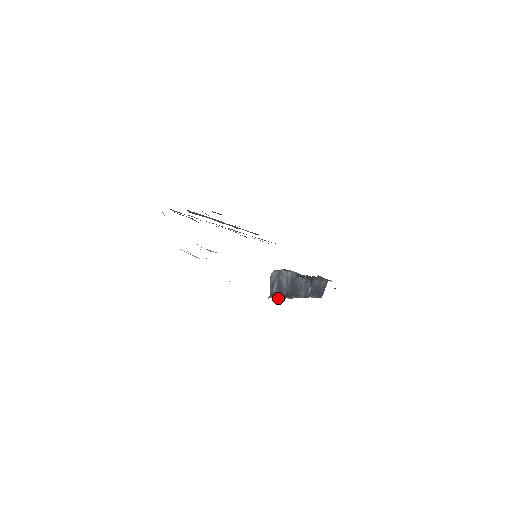
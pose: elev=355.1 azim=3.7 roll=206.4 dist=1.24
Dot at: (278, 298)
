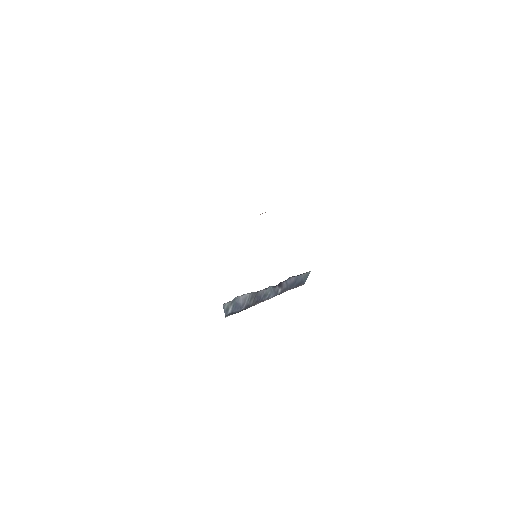
Dot at: occluded
